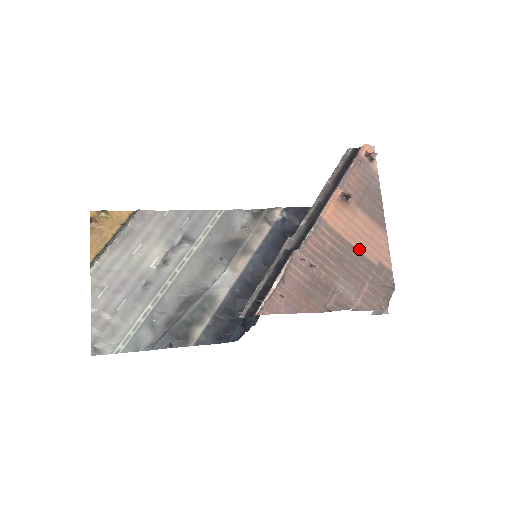
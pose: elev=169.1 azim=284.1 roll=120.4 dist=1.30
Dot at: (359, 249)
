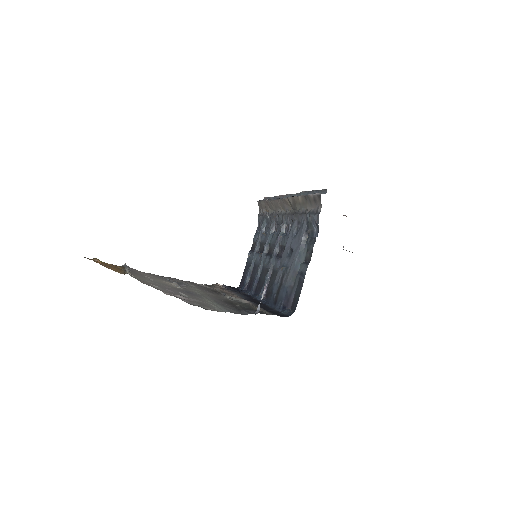
Dot at: occluded
